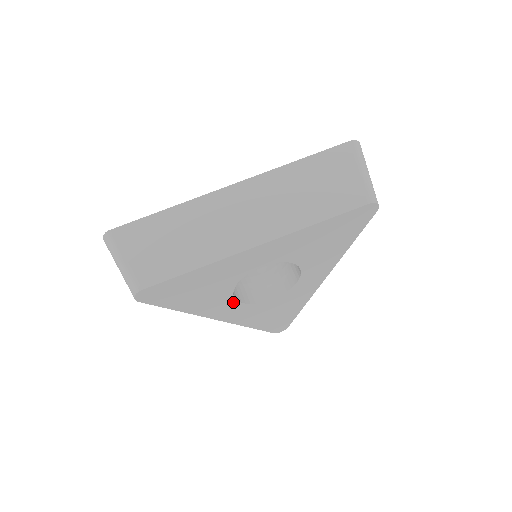
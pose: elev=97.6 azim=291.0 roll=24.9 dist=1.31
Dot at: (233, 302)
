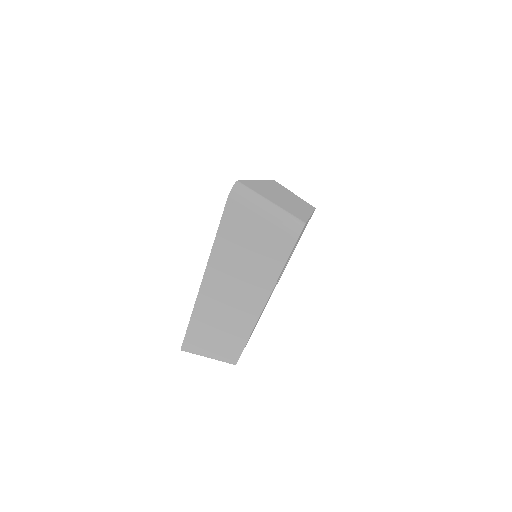
Dot at: occluded
